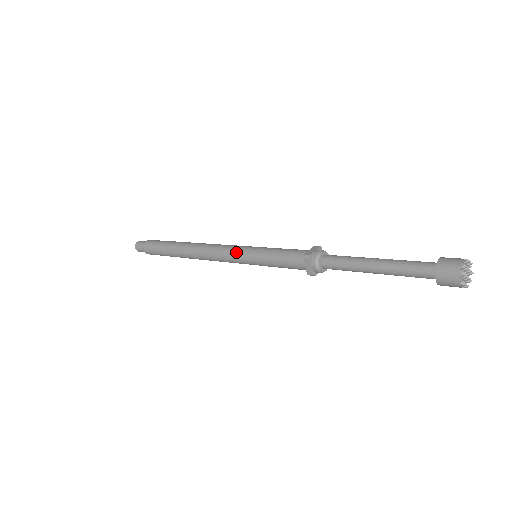
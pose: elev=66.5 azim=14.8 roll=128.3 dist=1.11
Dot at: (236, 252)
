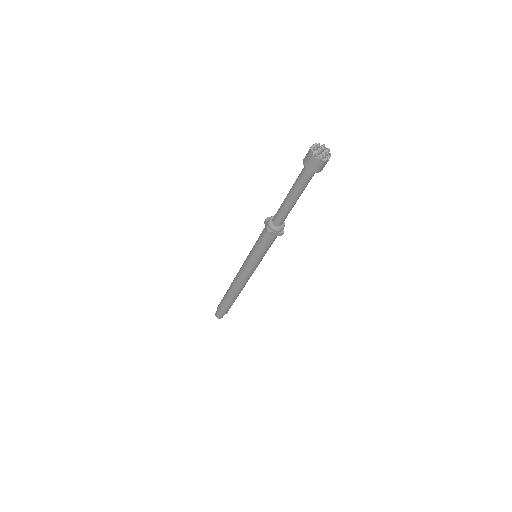
Dot at: (247, 267)
